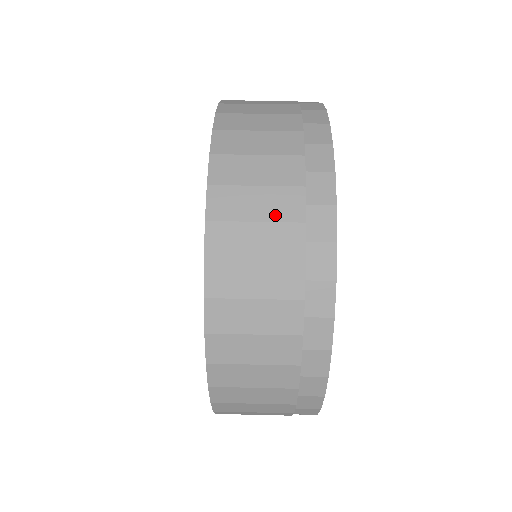
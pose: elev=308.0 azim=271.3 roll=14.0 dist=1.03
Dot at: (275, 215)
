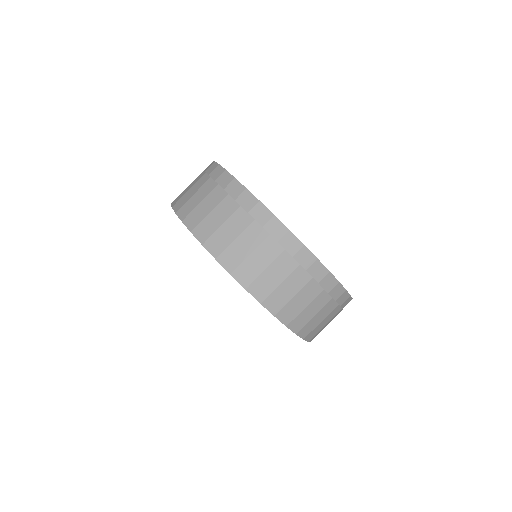
Dot at: (255, 244)
